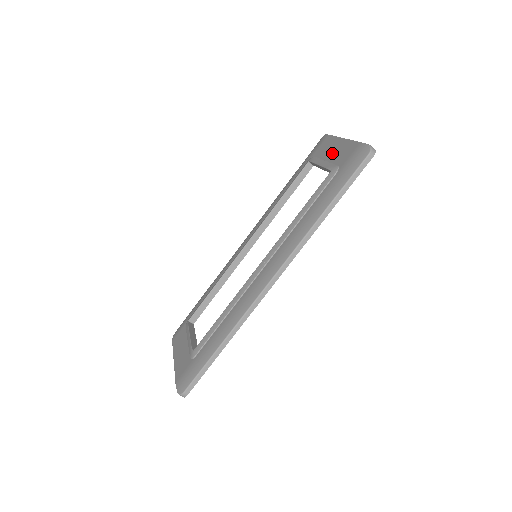
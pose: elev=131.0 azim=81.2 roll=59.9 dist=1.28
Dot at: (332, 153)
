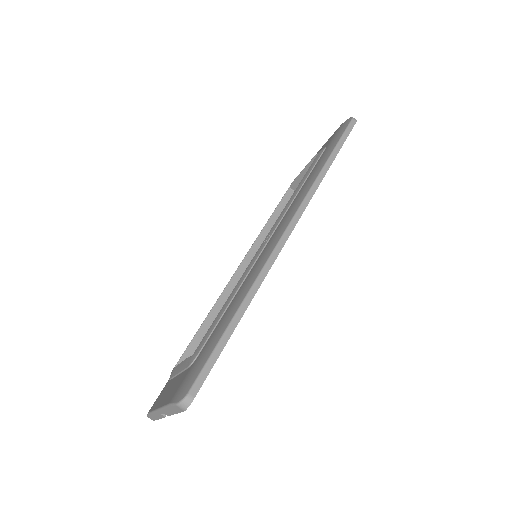
Dot at: occluded
